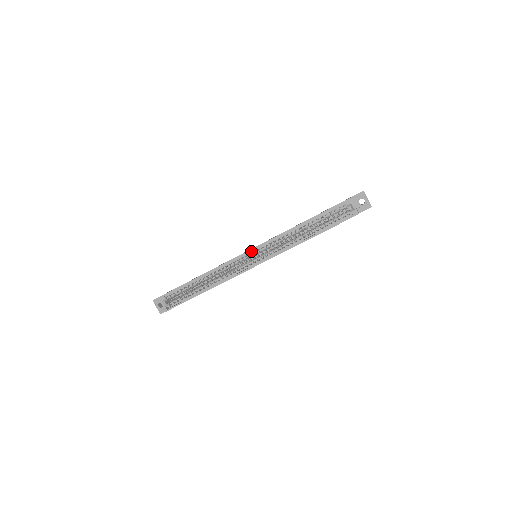
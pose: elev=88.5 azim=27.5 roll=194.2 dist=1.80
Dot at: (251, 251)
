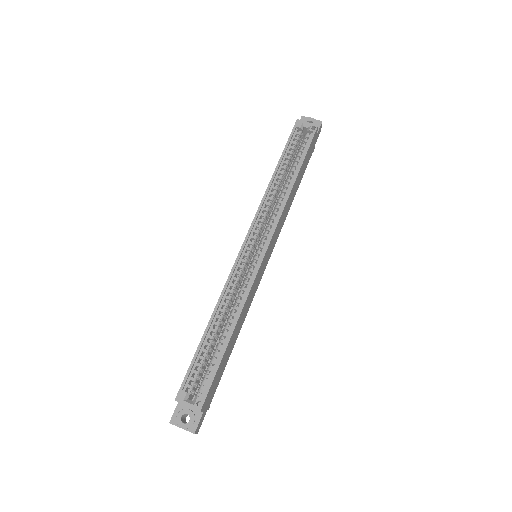
Dot at: (247, 242)
